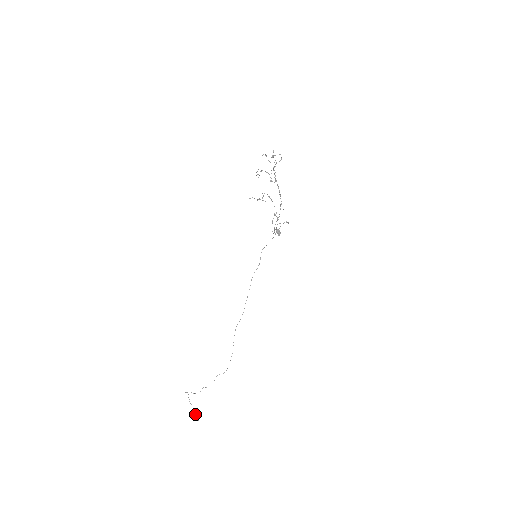
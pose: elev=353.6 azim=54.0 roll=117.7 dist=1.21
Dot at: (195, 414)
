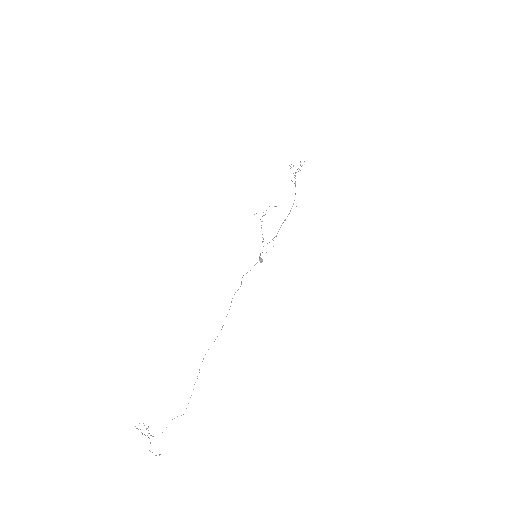
Dot at: (152, 452)
